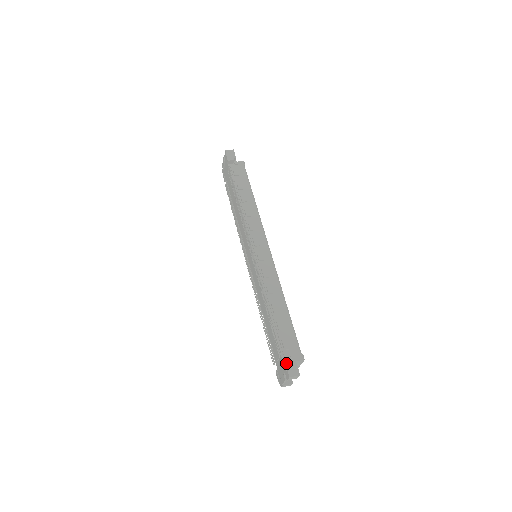
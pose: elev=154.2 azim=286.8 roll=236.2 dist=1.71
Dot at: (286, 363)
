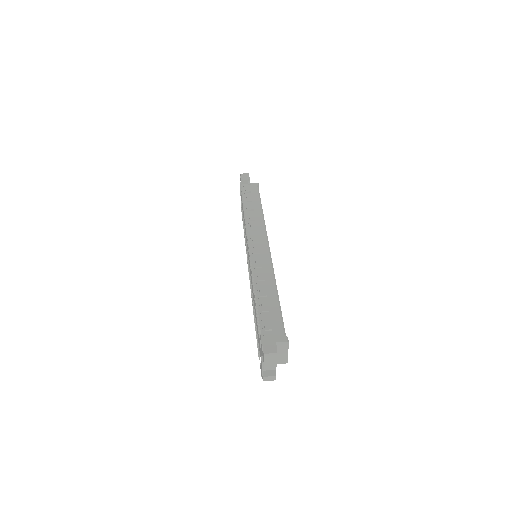
Dot at: (263, 340)
